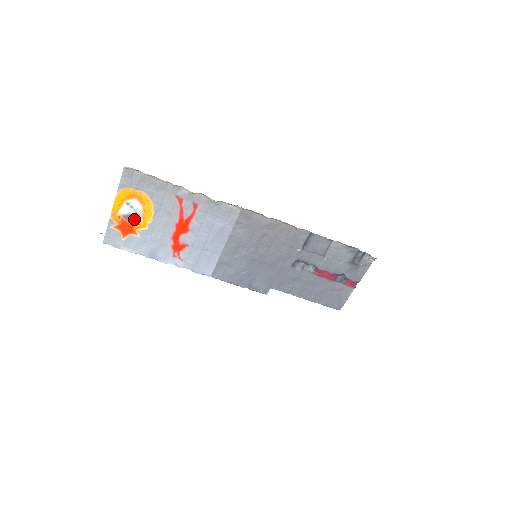
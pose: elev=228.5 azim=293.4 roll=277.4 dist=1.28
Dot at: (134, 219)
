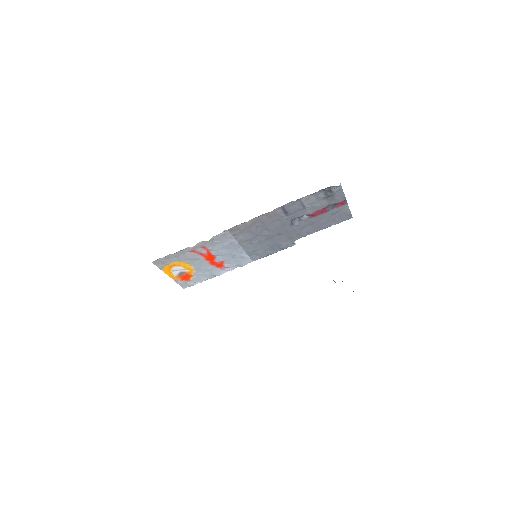
Dot at: (184, 272)
